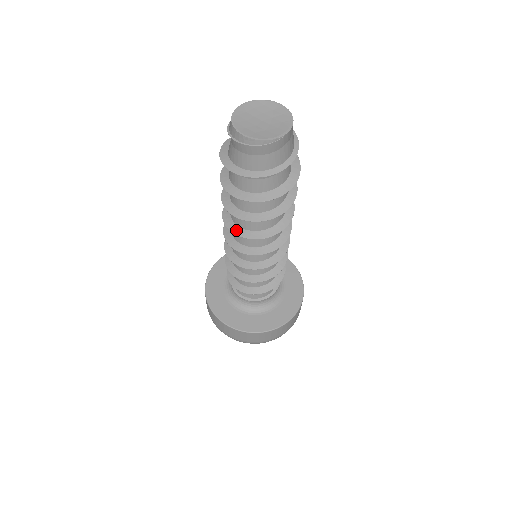
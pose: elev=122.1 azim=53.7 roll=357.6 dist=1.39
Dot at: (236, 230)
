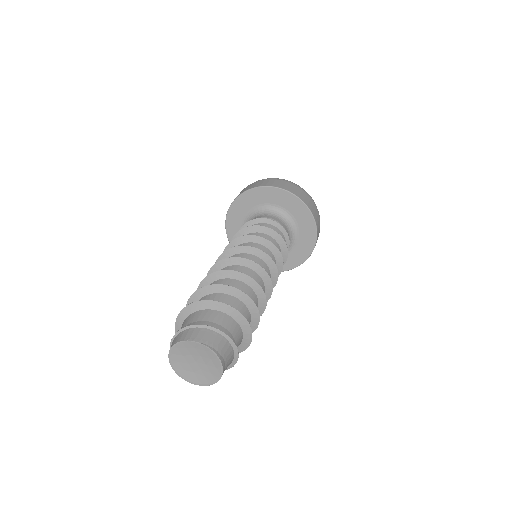
Dot at: occluded
